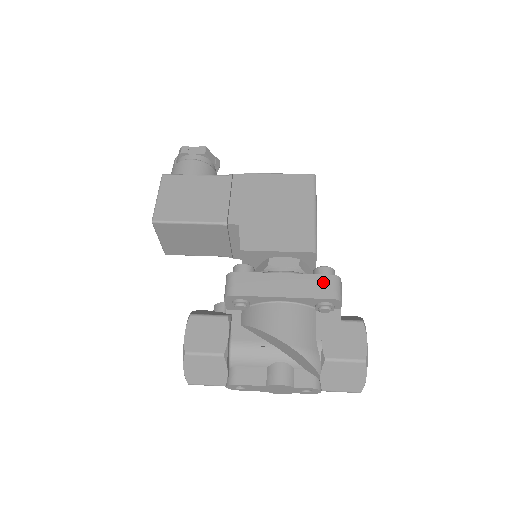
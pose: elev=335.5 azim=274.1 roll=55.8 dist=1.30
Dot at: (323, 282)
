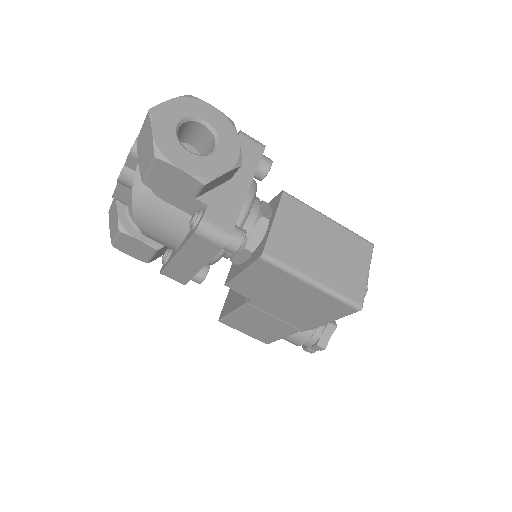
Dot at: occluded
